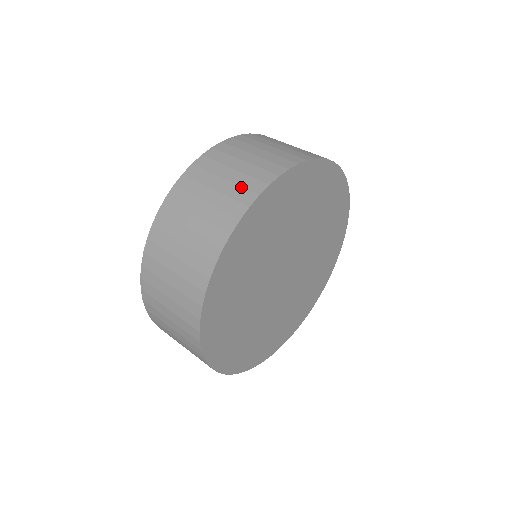
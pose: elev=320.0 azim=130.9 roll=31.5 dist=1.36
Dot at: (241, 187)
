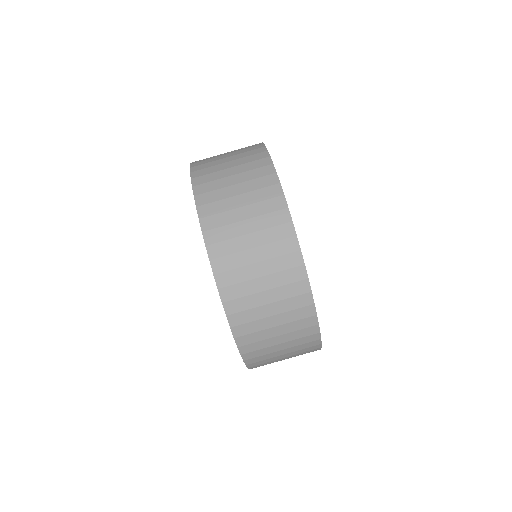
Dot at: occluded
